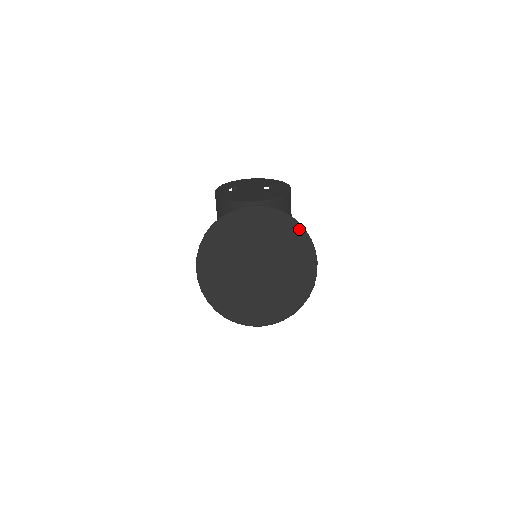
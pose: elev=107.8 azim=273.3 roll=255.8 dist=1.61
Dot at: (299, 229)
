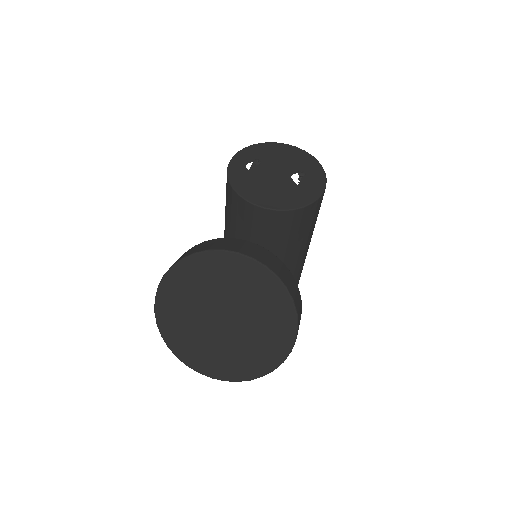
Dot at: (286, 299)
